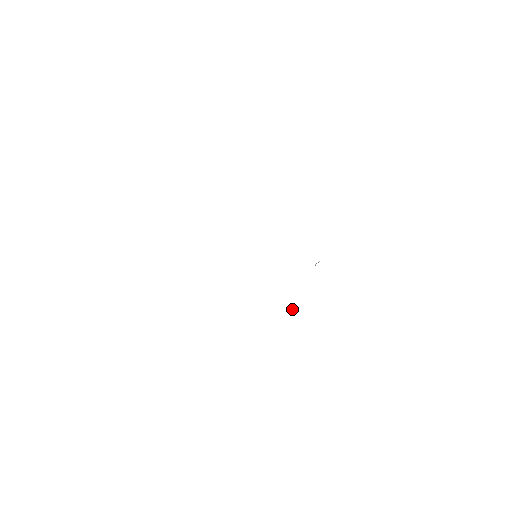
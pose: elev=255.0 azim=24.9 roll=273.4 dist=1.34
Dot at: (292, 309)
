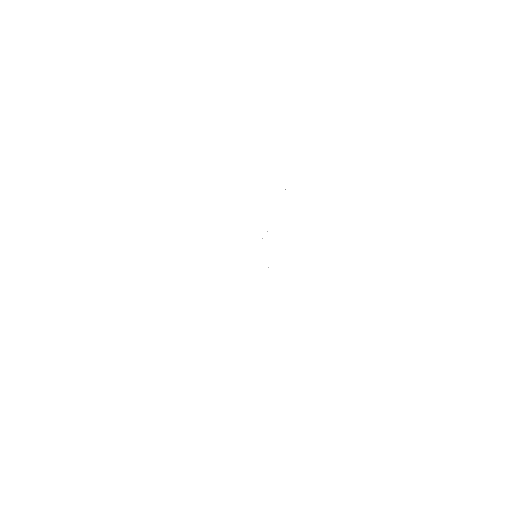
Dot at: occluded
